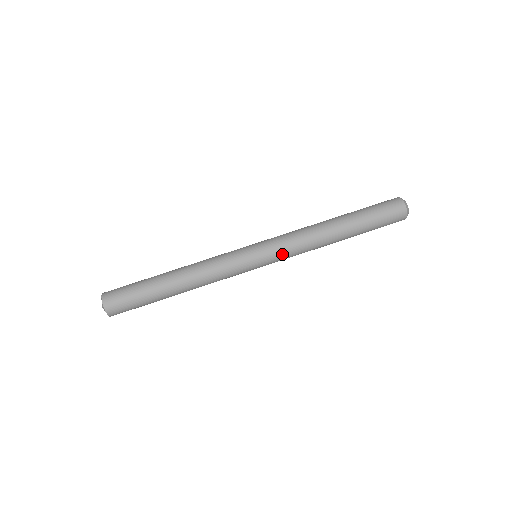
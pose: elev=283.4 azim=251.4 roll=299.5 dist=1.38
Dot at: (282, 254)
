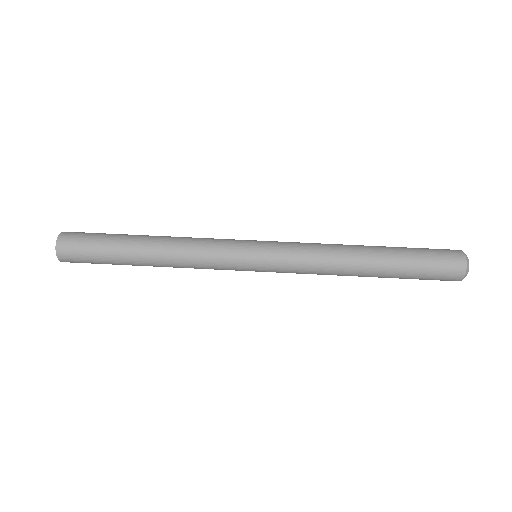
Dot at: (287, 261)
